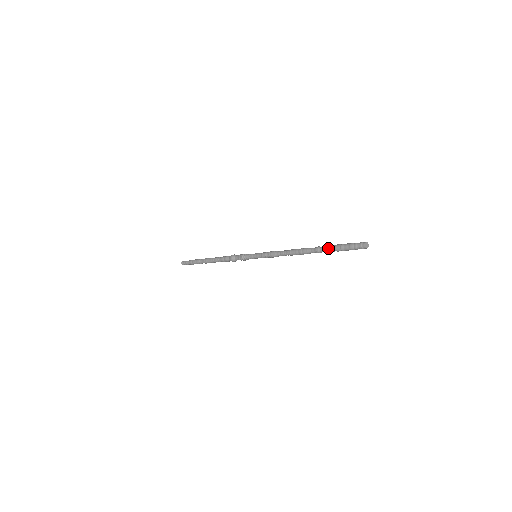
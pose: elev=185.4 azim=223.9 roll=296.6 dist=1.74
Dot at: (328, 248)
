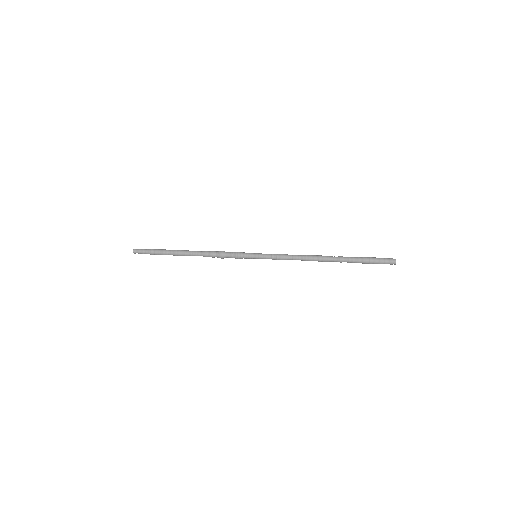
Dot at: occluded
